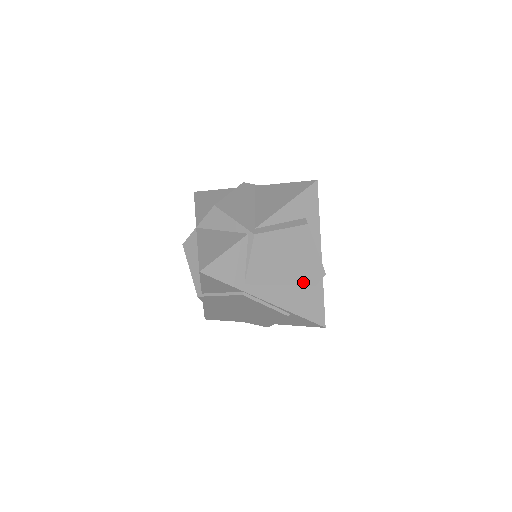
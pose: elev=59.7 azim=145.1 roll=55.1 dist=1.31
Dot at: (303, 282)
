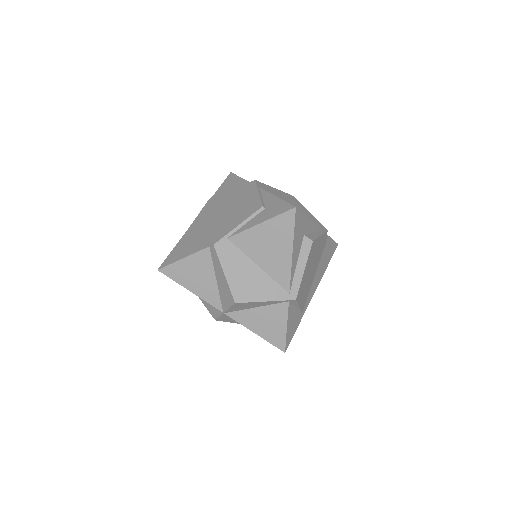
Dot at: (321, 256)
